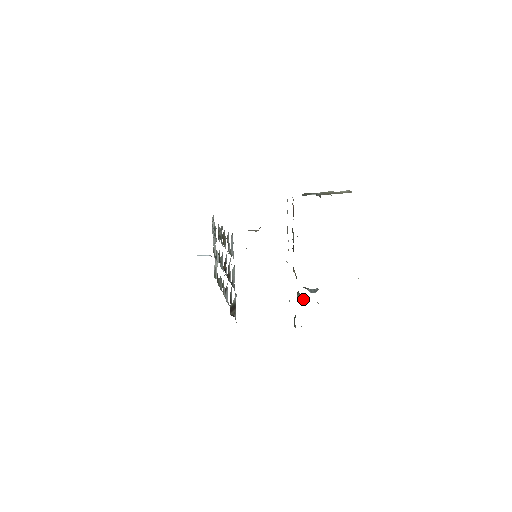
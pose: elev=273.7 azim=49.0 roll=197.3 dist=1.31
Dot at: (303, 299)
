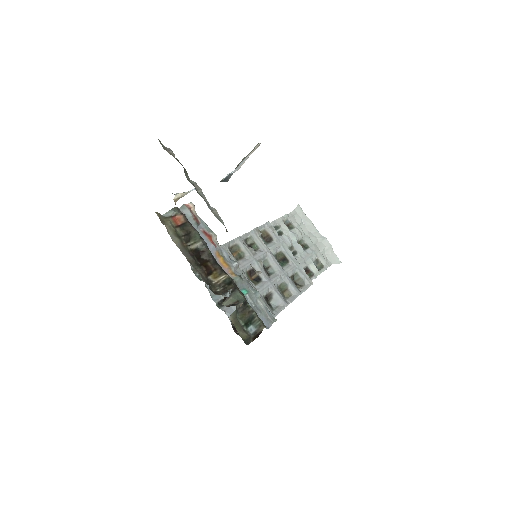
Dot at: (233, 304)
